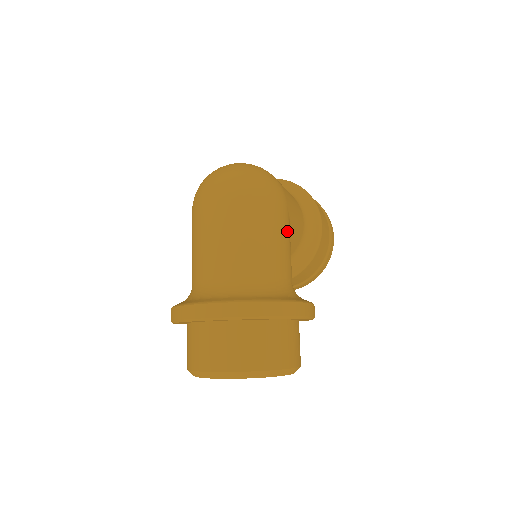
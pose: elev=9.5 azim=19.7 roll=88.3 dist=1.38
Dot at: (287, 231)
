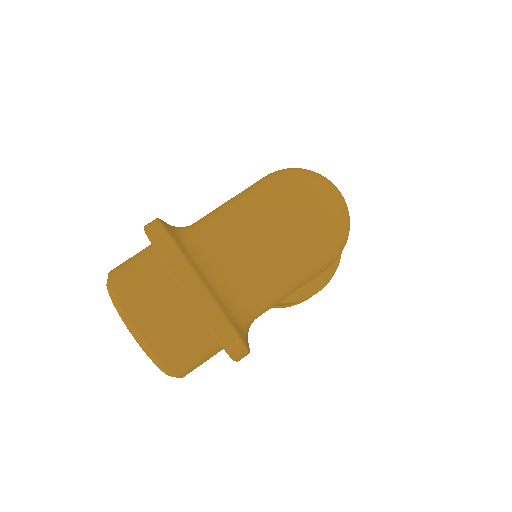
Dot at: occluded
